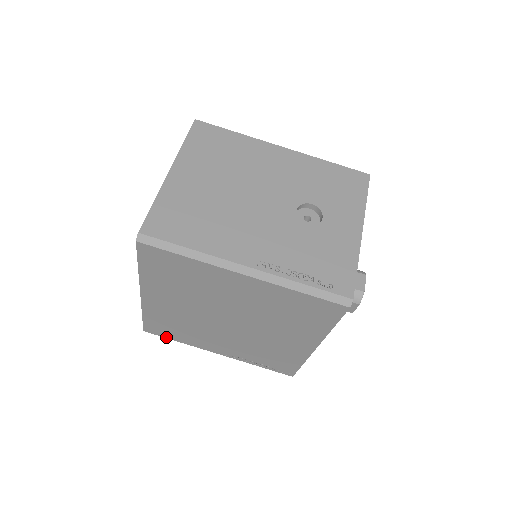
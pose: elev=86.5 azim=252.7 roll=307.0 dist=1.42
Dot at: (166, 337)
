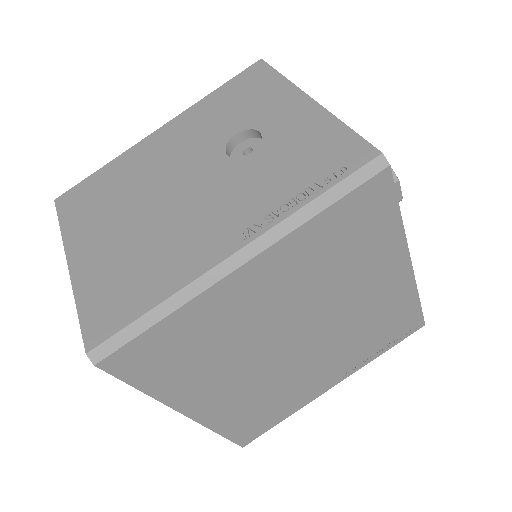
Dot at: (269, 428)
